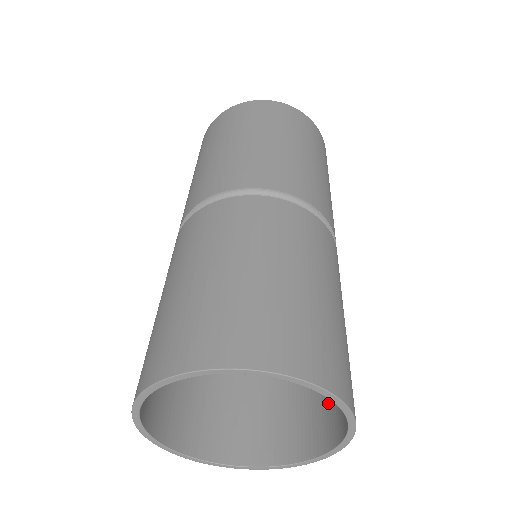
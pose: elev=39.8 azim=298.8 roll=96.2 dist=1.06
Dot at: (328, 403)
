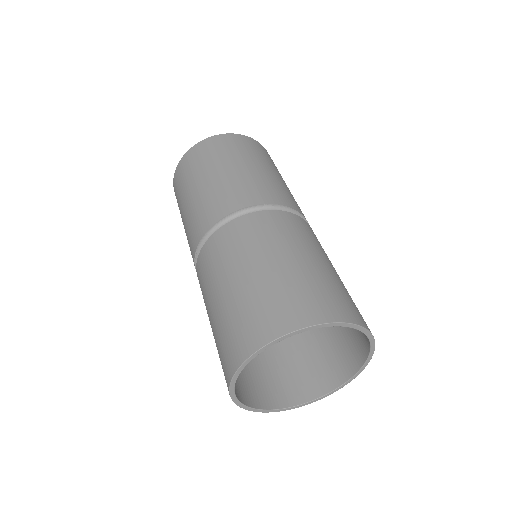
Dot at: occluded
